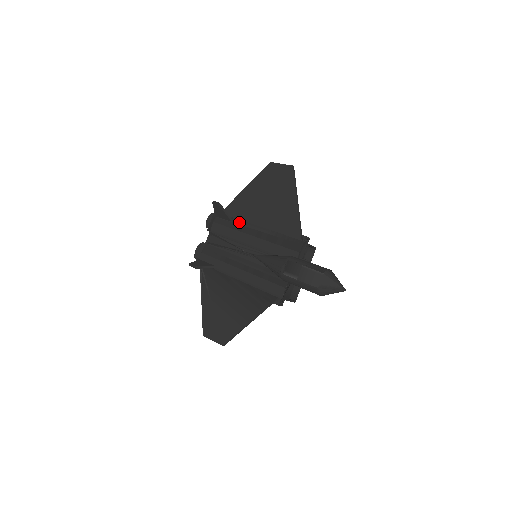
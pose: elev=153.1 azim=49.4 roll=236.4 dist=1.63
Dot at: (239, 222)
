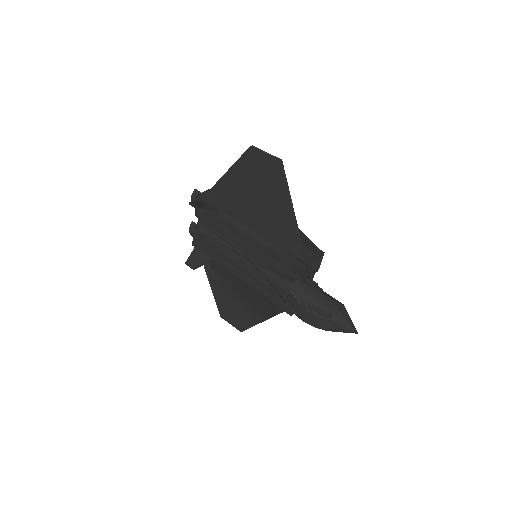
Dot at: (228, 219)
